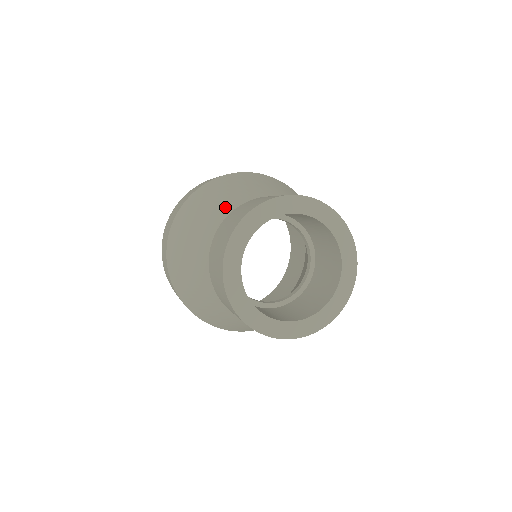
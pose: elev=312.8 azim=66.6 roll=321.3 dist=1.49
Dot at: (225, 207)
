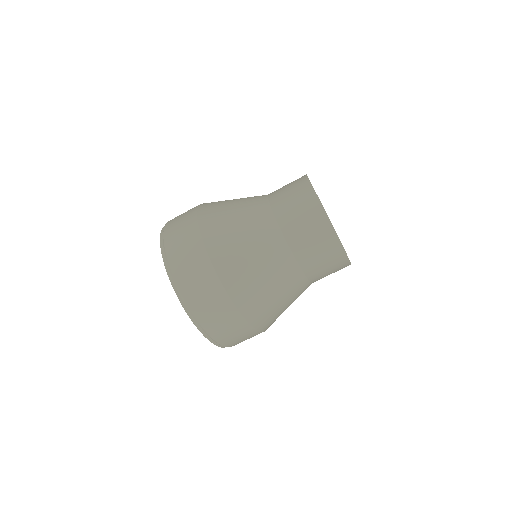
Dot at: (256, 196)
